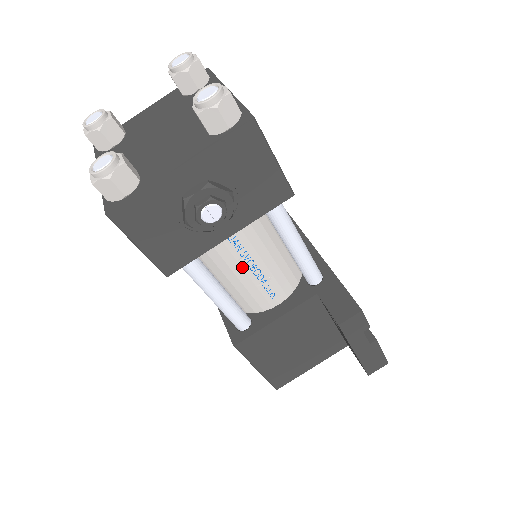
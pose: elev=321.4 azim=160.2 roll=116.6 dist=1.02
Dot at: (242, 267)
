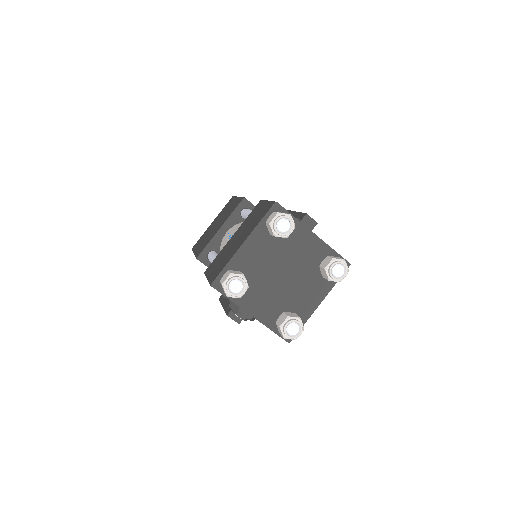
Dot at: occluded
